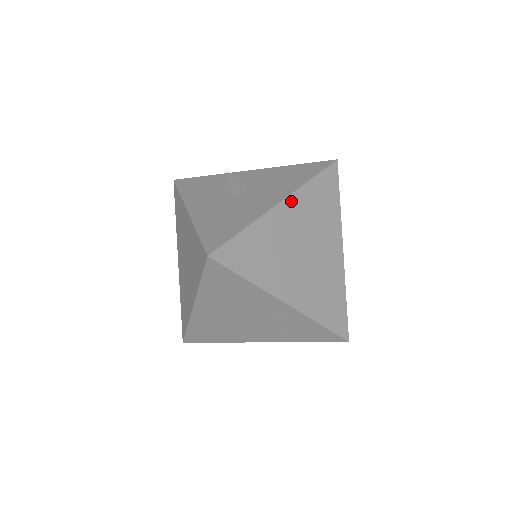
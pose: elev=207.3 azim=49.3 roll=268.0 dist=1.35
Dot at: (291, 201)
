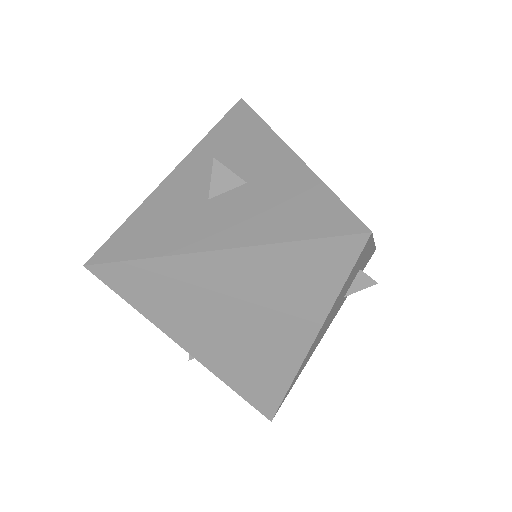
Dot at: (235, 256)
